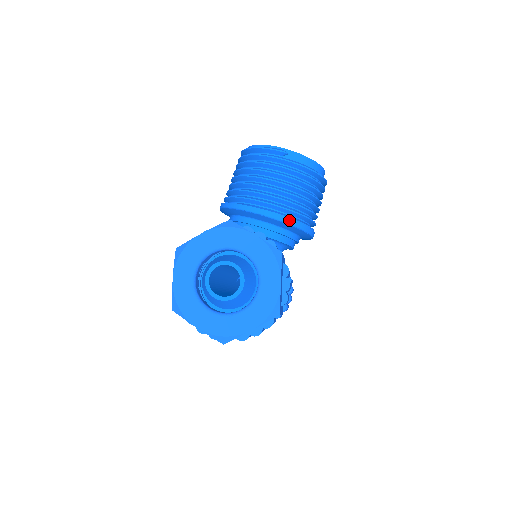
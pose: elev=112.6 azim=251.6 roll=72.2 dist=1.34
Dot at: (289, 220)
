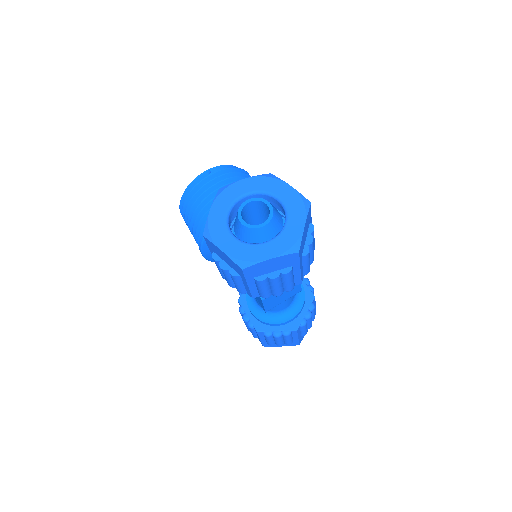
Dot at: occluded
